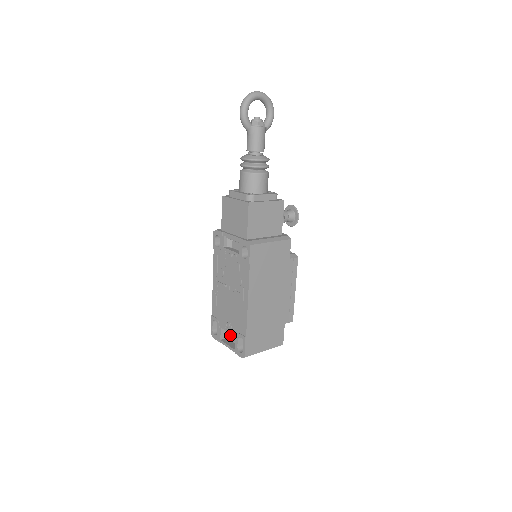
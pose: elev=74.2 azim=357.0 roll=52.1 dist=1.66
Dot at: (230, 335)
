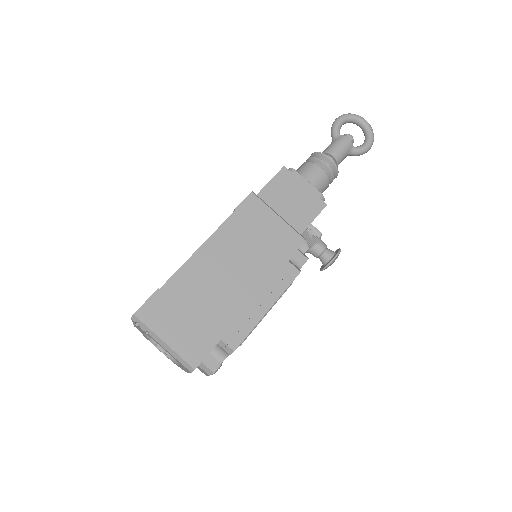
Dot at: occluded
